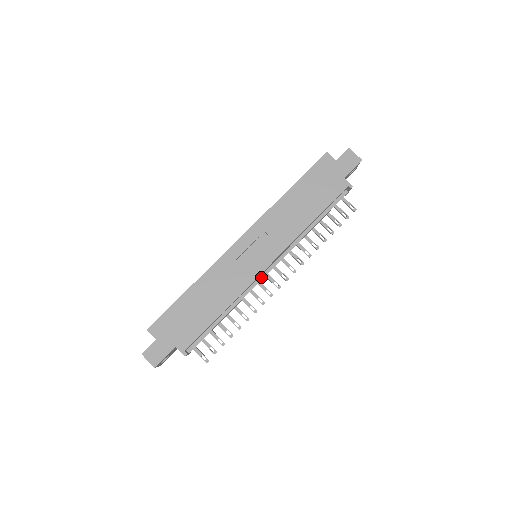
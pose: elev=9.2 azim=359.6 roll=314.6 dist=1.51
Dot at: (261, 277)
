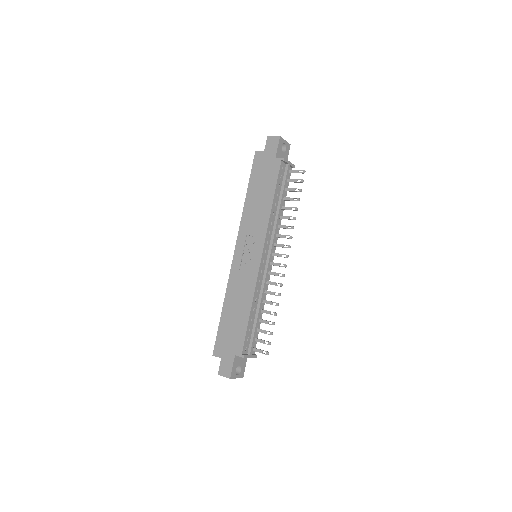
Dot at: (266, 268)
